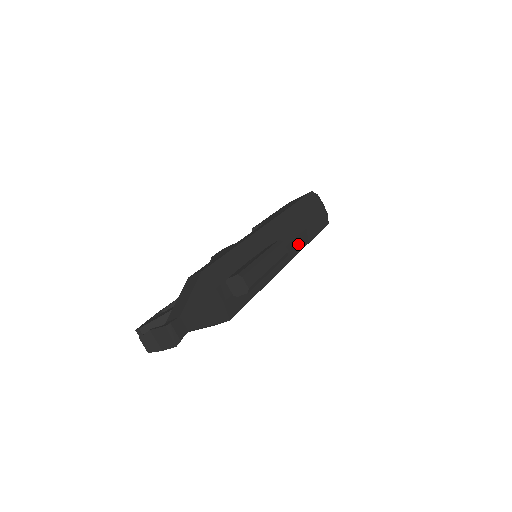
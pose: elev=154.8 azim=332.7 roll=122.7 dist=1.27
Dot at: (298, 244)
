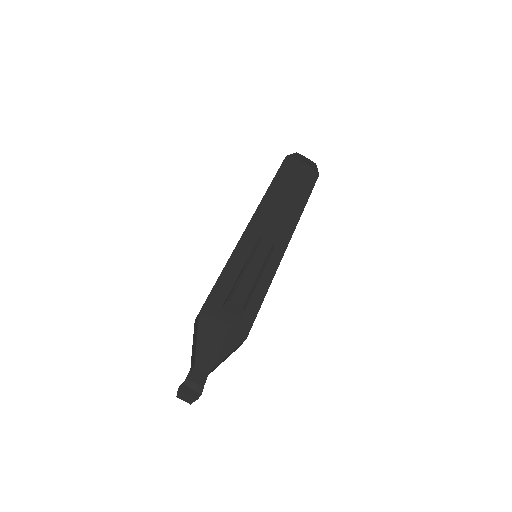
Dot at: (291, 220)
